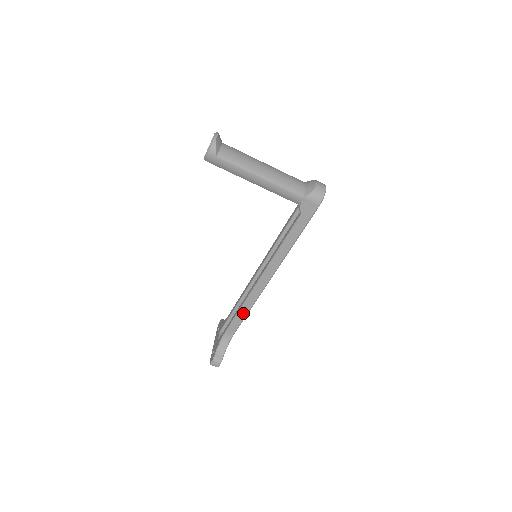
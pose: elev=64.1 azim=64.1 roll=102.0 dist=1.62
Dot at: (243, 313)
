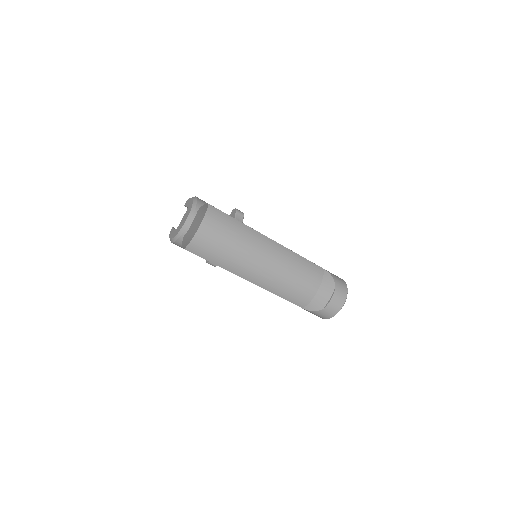
Dot at: occluded
